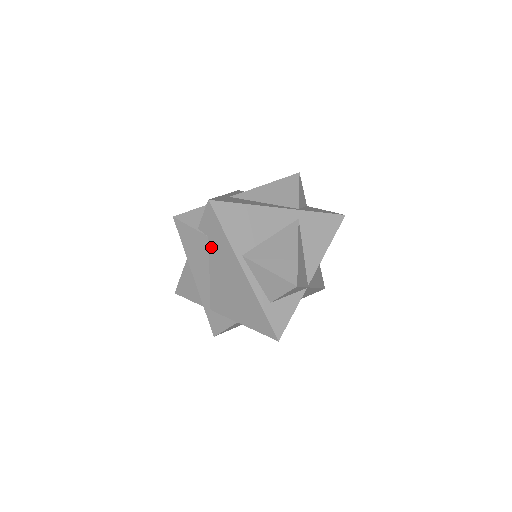
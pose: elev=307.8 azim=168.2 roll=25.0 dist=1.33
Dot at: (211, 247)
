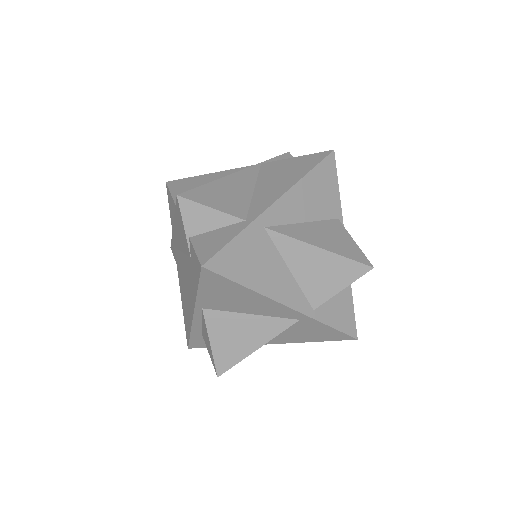
Dot at: (189, 261)
